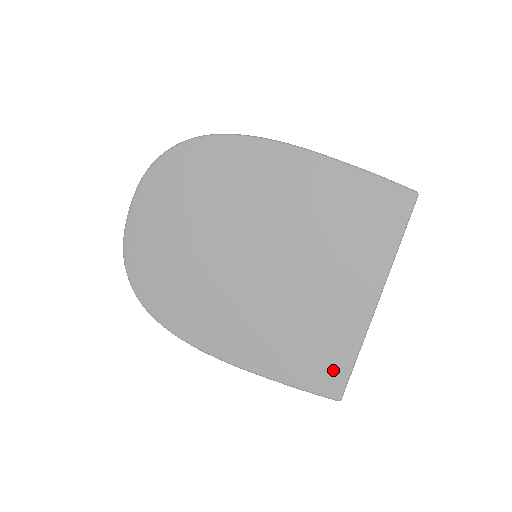
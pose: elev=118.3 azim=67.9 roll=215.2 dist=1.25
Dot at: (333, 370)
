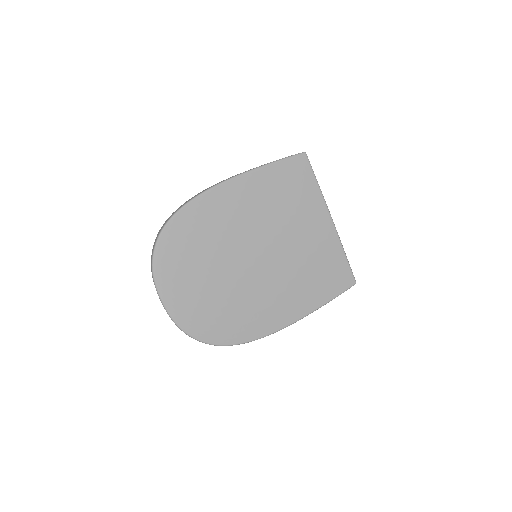
Dot at: (342, 272)
